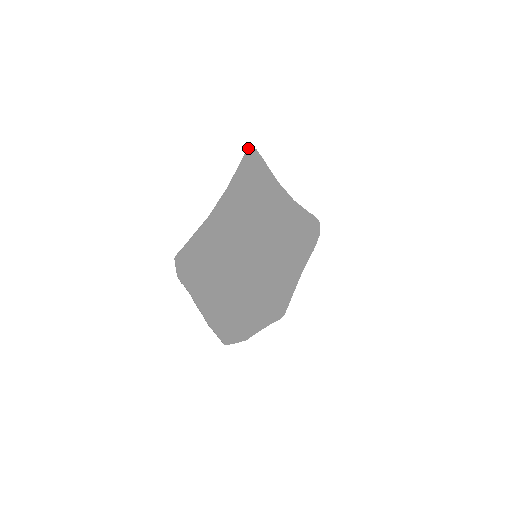
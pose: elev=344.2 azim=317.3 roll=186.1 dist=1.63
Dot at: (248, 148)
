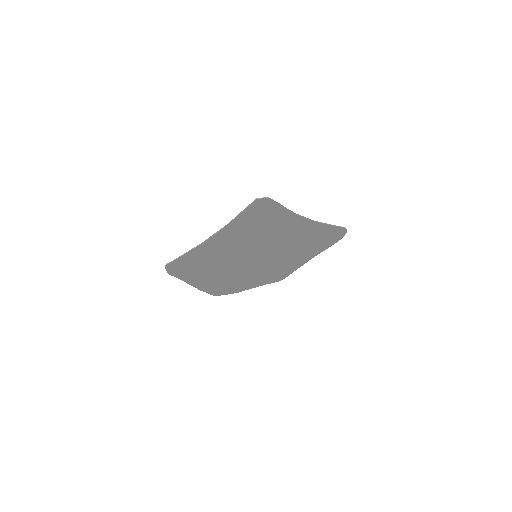
Dot at: (257, 198)
